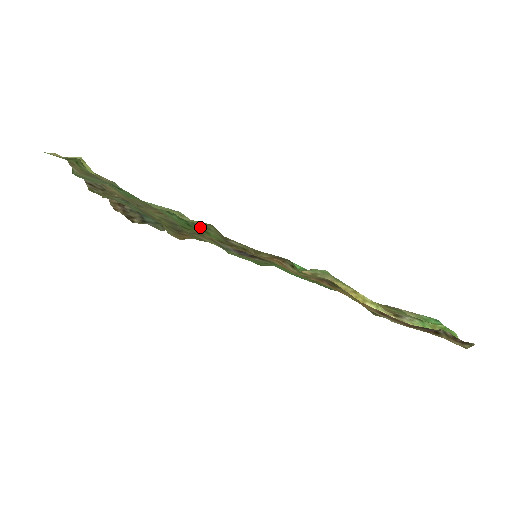
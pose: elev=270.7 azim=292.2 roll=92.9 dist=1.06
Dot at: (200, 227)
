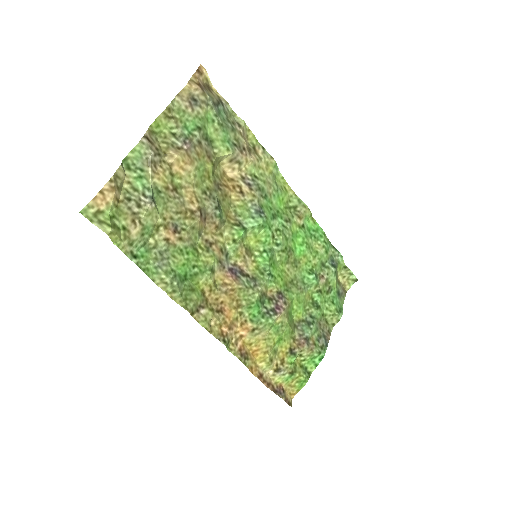
Dot at: (188, 291)
